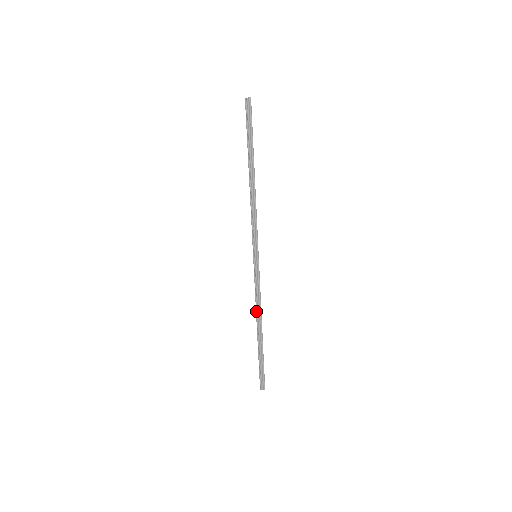
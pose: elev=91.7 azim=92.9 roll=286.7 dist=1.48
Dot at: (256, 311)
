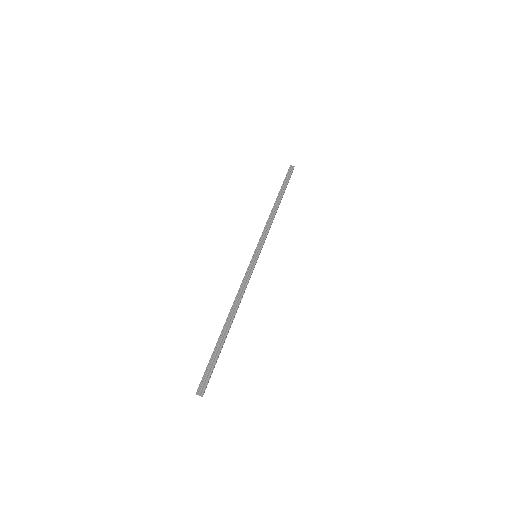
Dot at: (235, 299)
